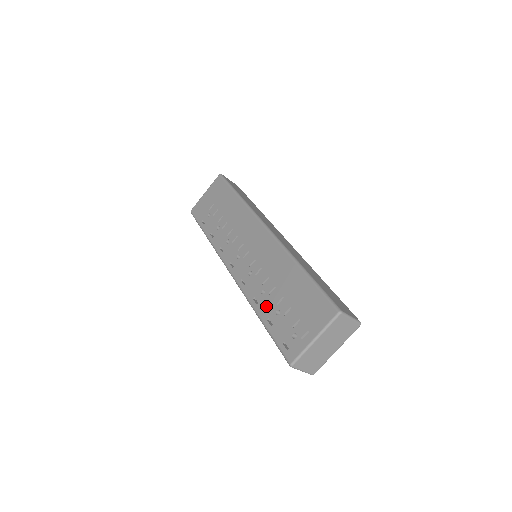
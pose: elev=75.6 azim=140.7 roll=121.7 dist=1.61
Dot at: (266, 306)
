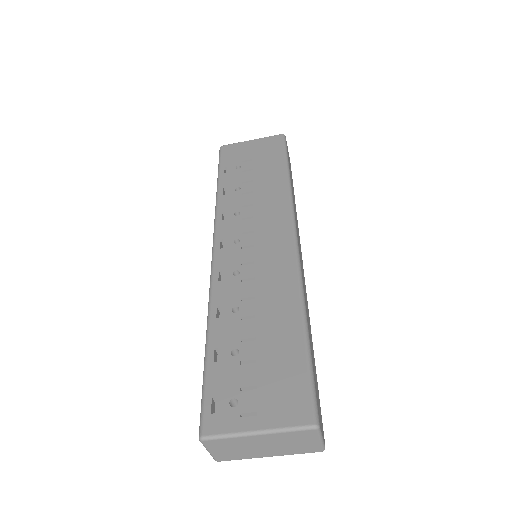
Dot at: (226, 330)
